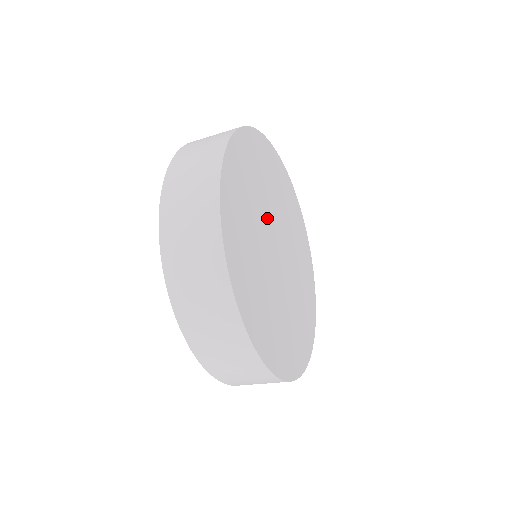
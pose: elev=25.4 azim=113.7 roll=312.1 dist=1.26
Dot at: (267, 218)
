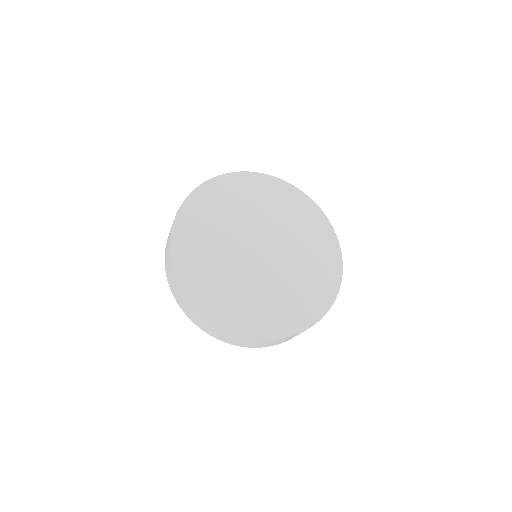
Dot at: (245, 228)
